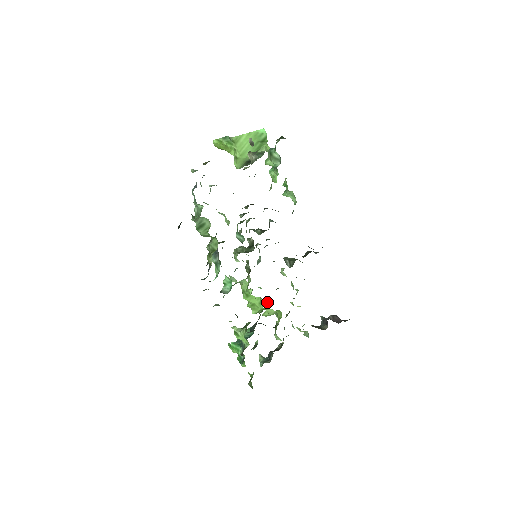
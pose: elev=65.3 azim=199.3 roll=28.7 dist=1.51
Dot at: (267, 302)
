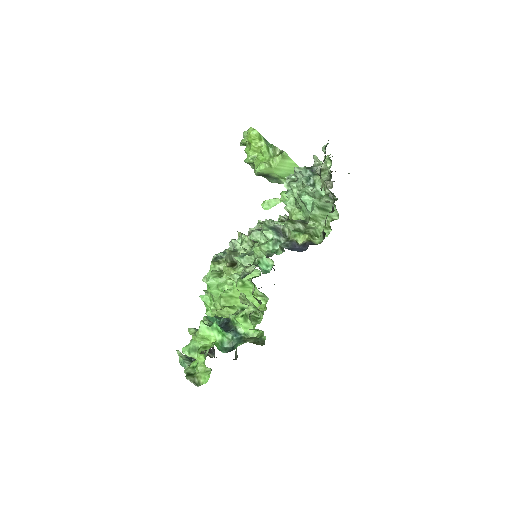
Dot at: (205, 300)
